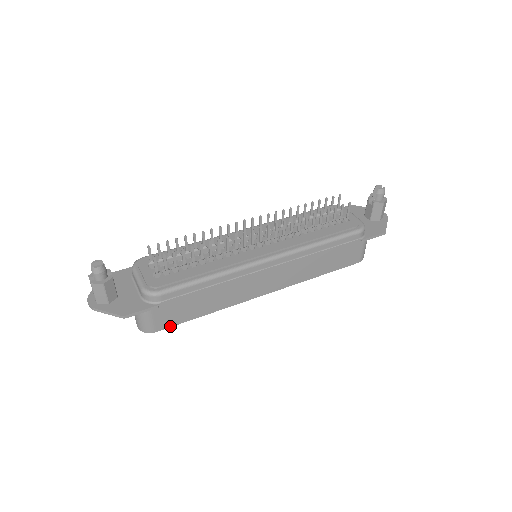
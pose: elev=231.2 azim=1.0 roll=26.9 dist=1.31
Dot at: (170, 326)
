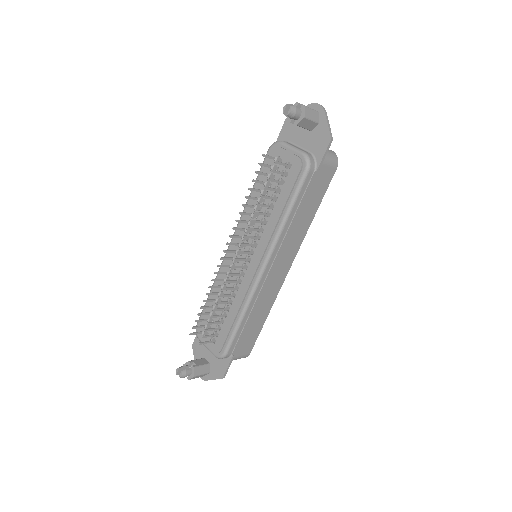
Dot at: (254, 344)
